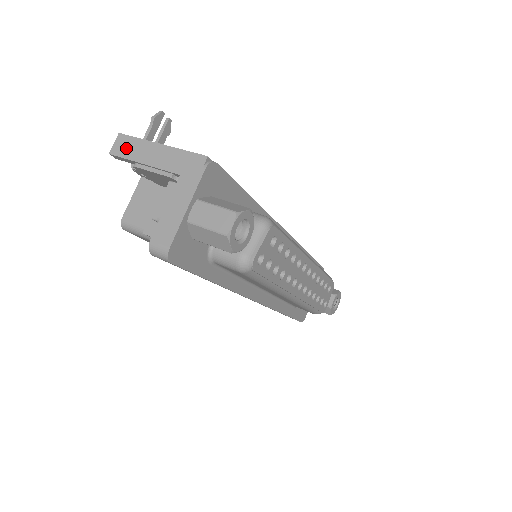
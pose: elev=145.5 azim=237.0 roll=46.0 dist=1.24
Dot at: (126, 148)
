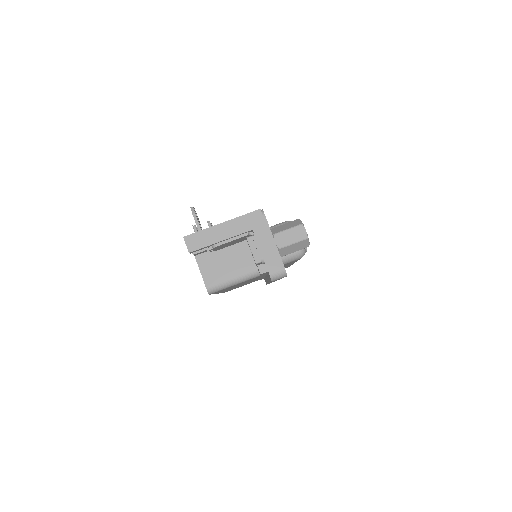
Dot at: (199, 241)
